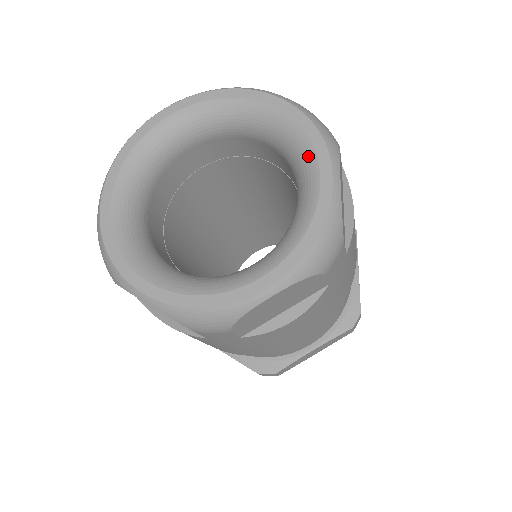
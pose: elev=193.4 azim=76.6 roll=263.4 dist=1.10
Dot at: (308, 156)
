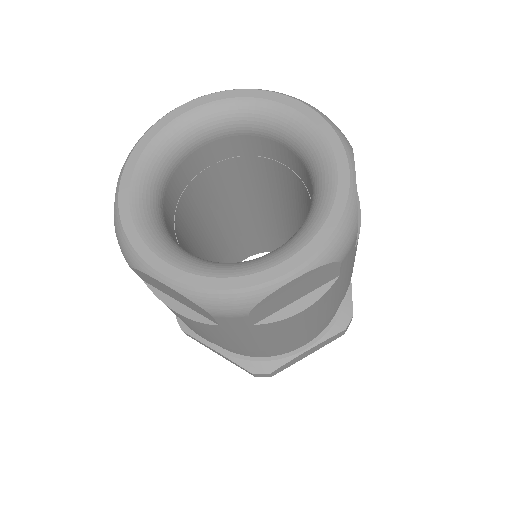
Dot at: (325, 153)
